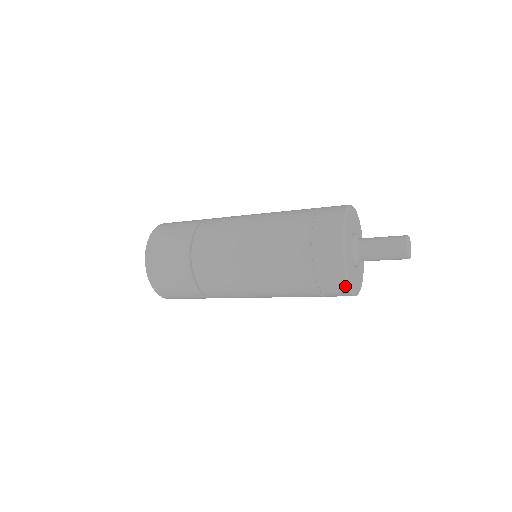
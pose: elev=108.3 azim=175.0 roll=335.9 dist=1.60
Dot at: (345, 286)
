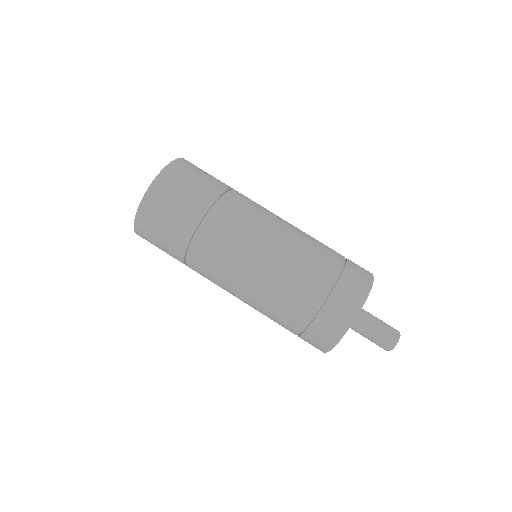
Dot at: (329, 346)
